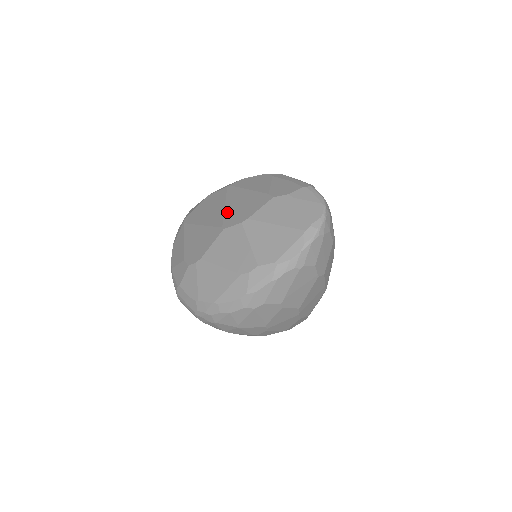
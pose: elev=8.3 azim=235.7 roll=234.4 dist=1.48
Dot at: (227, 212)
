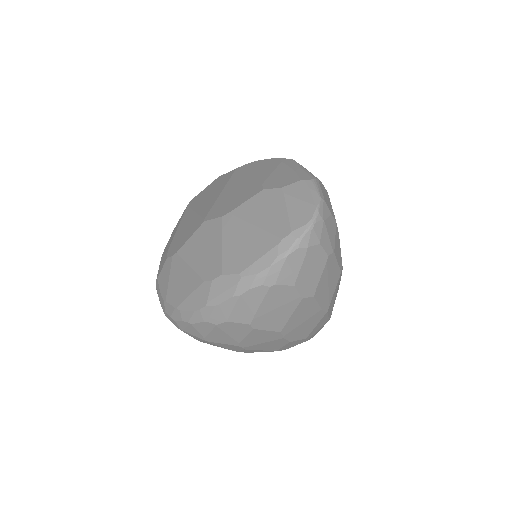
Dot at: (218, 200)
